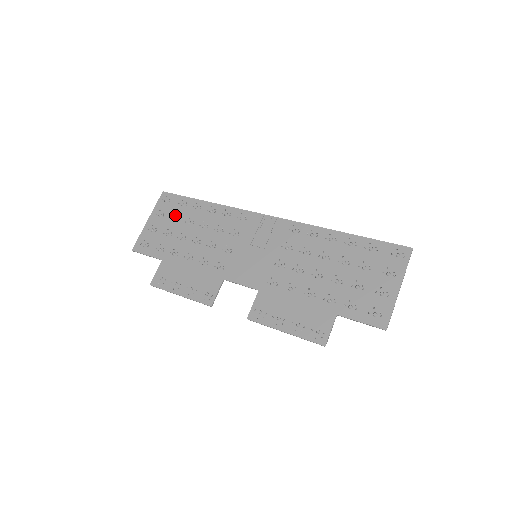
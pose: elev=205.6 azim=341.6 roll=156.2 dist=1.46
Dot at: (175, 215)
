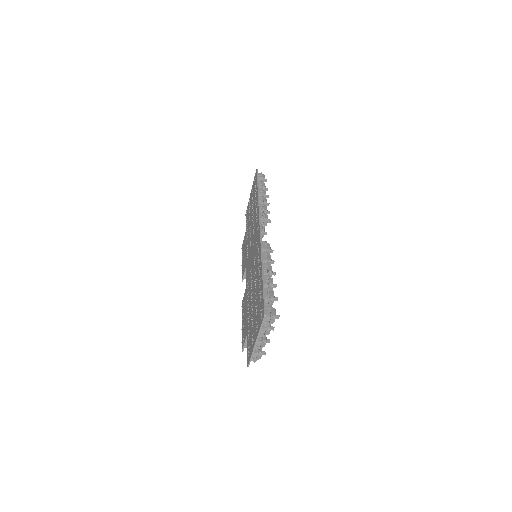
Dot at: (253, 195)
